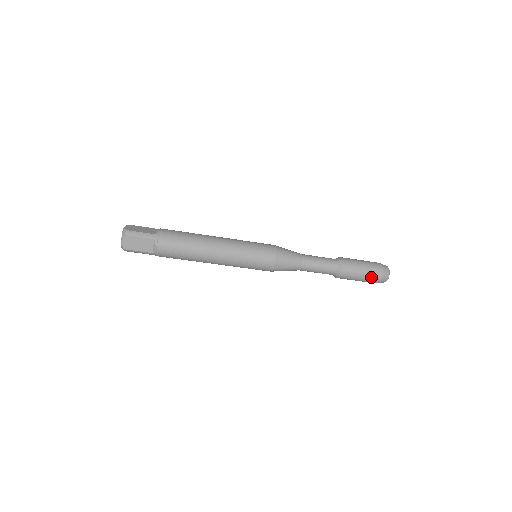
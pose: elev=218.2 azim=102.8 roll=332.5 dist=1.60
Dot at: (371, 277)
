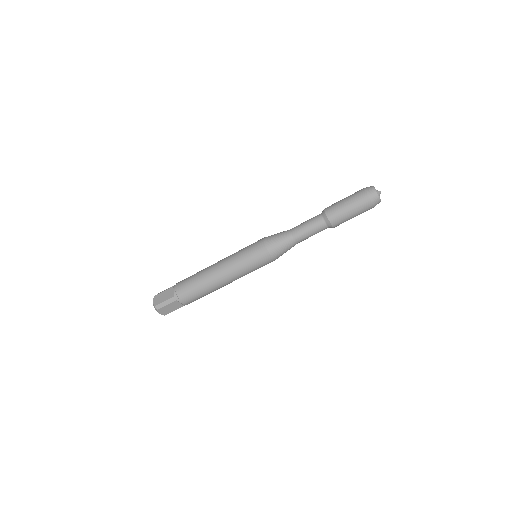
Dot at: (362, 211)
